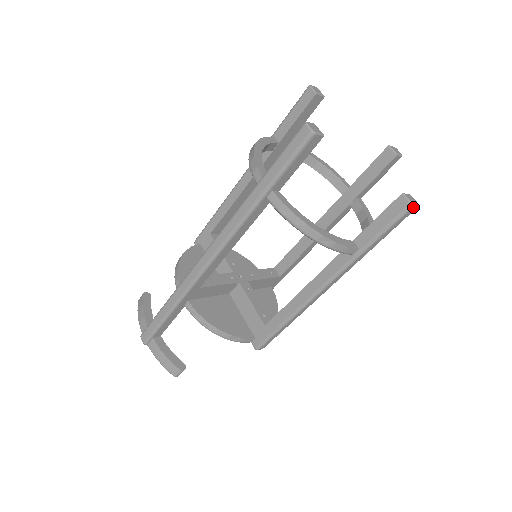
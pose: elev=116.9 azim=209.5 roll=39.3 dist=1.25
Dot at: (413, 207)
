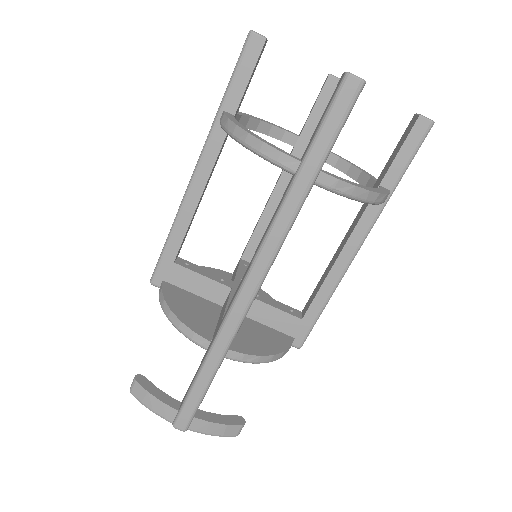
Dot at: occluded
